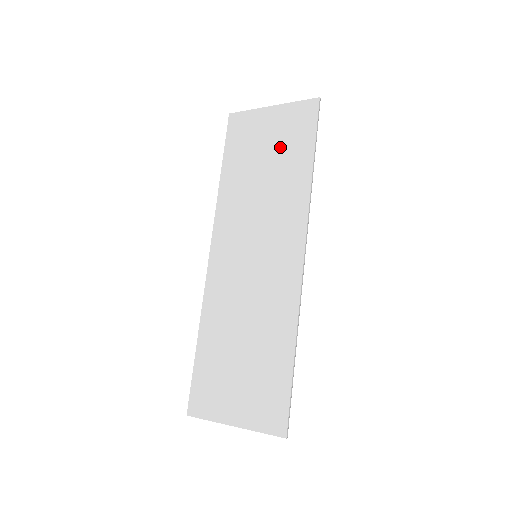
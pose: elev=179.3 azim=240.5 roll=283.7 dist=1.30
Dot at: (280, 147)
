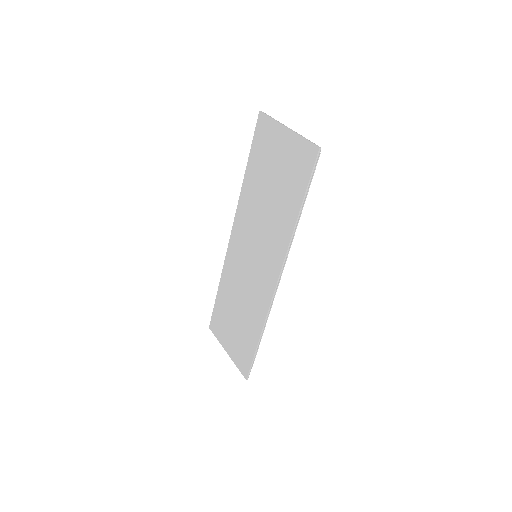
Dot at: (283, 178)
